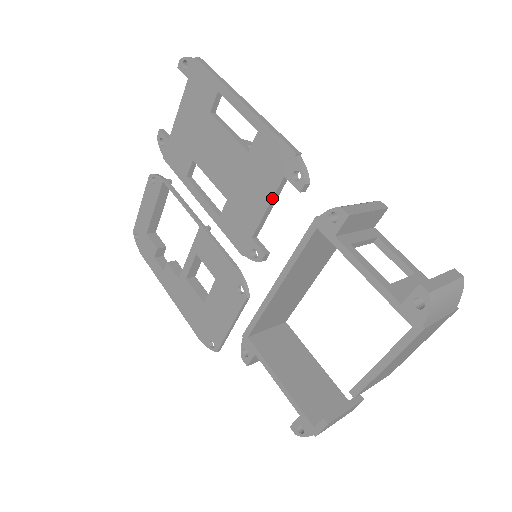
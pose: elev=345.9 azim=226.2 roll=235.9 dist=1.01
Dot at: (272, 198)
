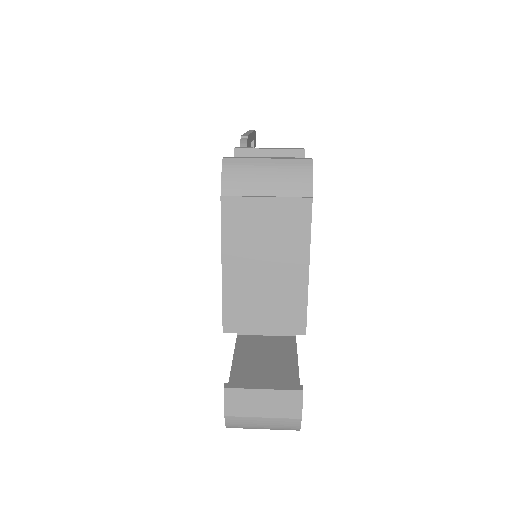
Dot at: occluded
